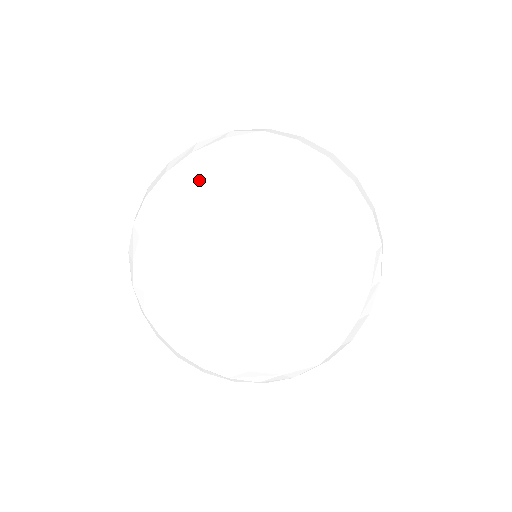
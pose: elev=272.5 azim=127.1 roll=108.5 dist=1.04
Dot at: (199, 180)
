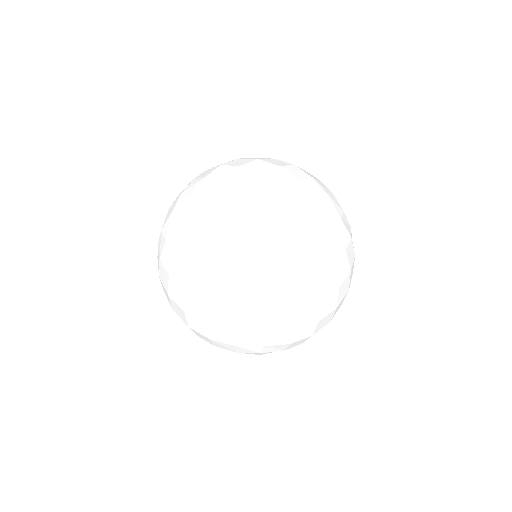
Dot at: occluded
